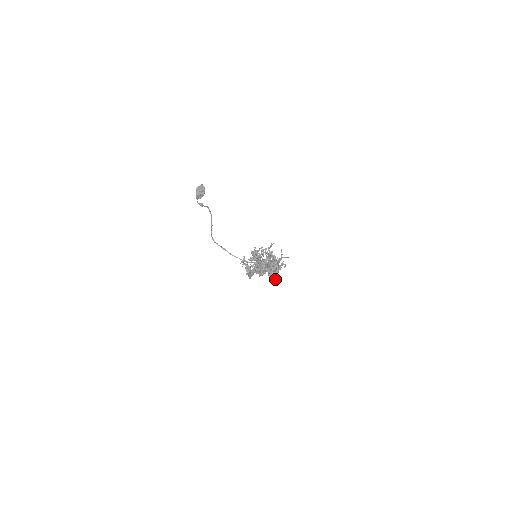
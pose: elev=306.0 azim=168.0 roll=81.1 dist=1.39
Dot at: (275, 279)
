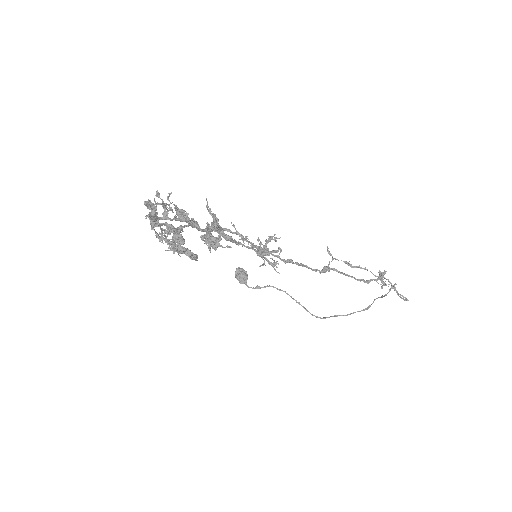
Dot at: (397, 292)
